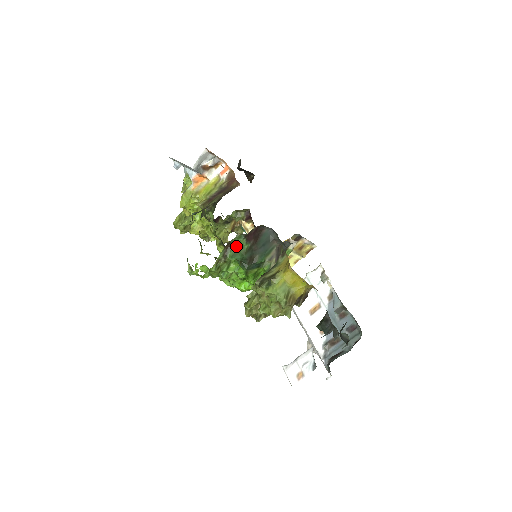
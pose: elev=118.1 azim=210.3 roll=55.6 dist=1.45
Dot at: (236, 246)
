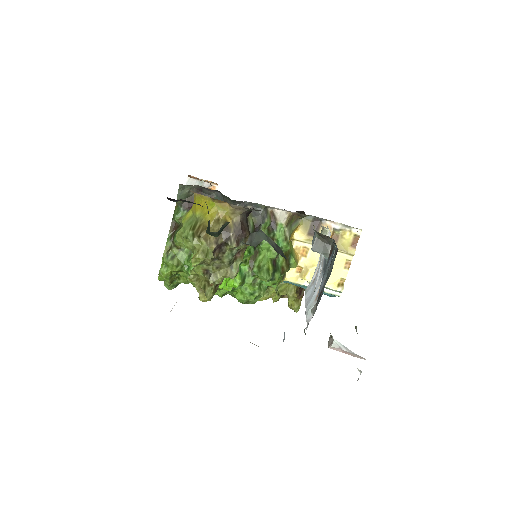
Dot at: occluded
